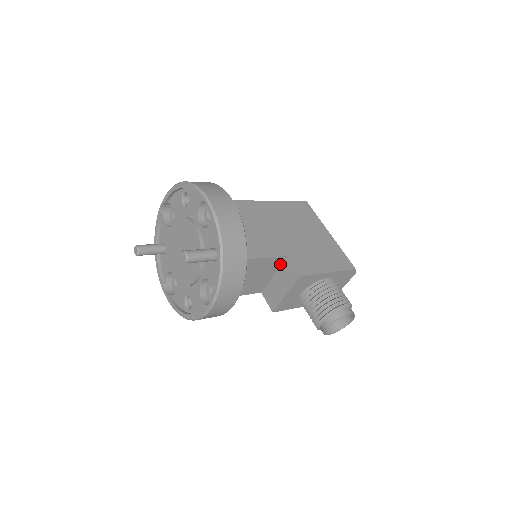
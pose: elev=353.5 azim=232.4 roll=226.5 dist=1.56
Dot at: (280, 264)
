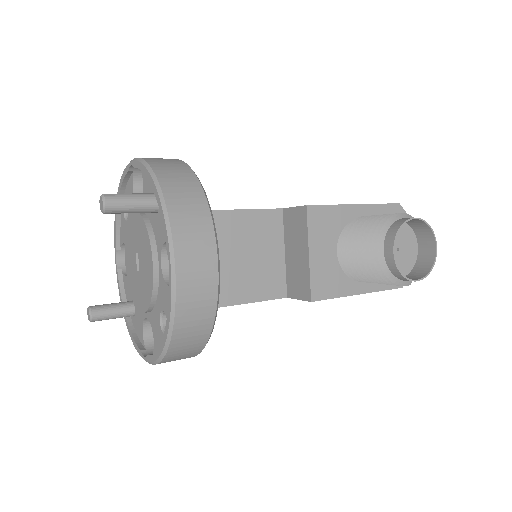
Dot at: (282, 228)
